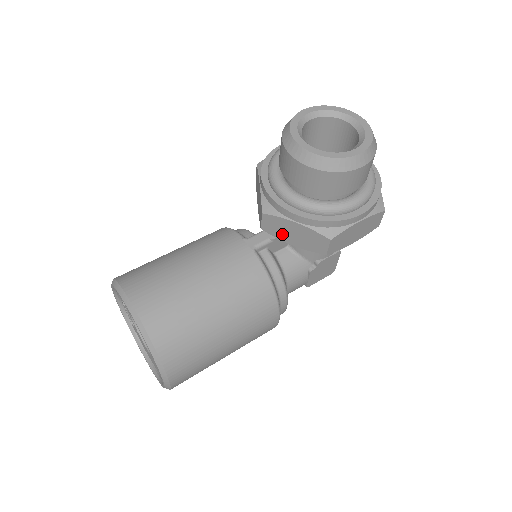
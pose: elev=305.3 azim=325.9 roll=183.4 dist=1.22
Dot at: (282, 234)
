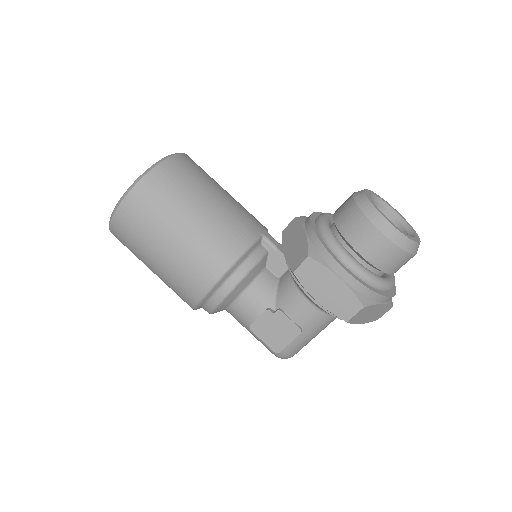
Dot at: (288, 241)
